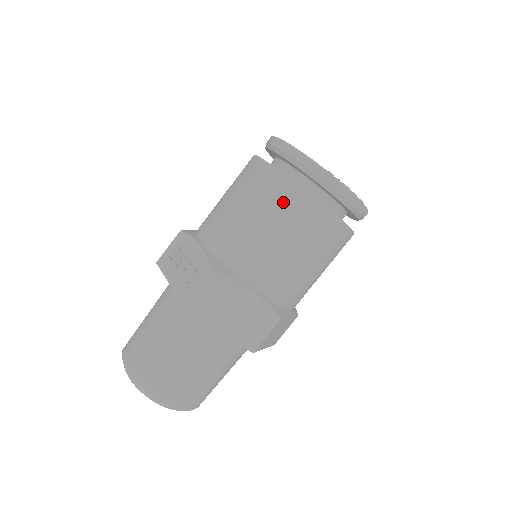
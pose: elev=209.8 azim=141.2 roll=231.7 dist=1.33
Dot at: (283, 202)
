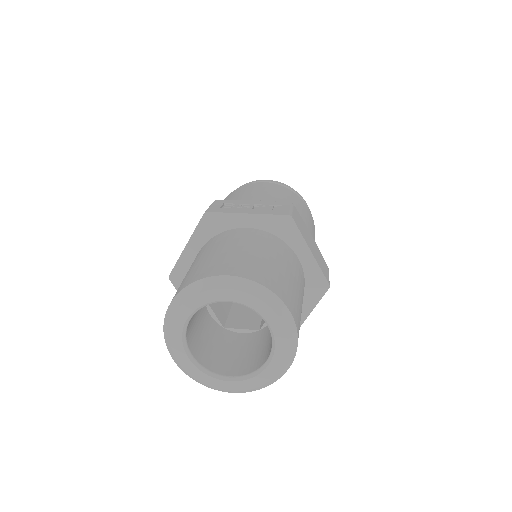
Dot at: (296, 198)
